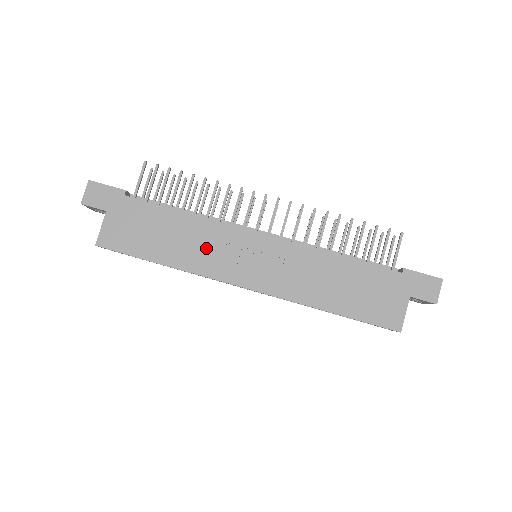
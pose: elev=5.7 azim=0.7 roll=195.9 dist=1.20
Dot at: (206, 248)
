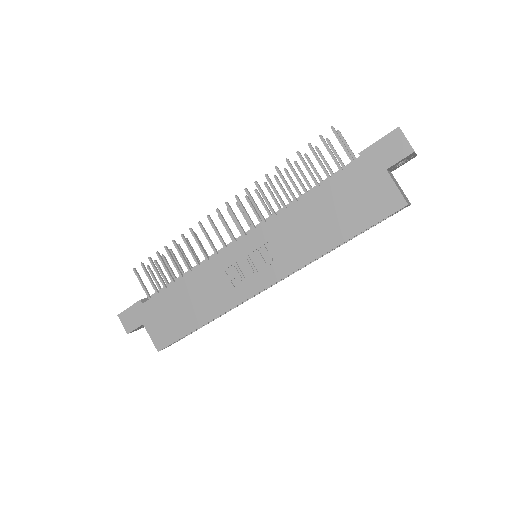
Dot at: (216, 287)
